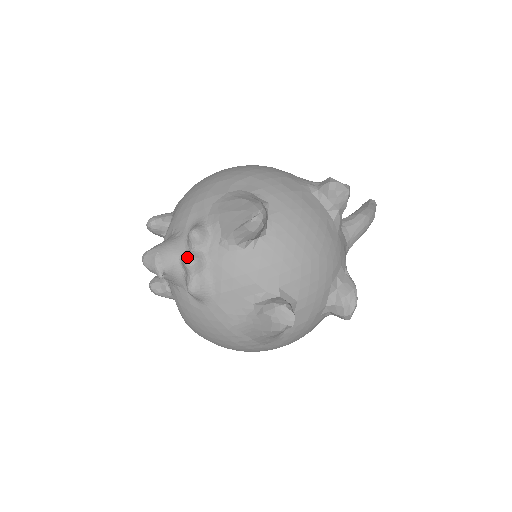
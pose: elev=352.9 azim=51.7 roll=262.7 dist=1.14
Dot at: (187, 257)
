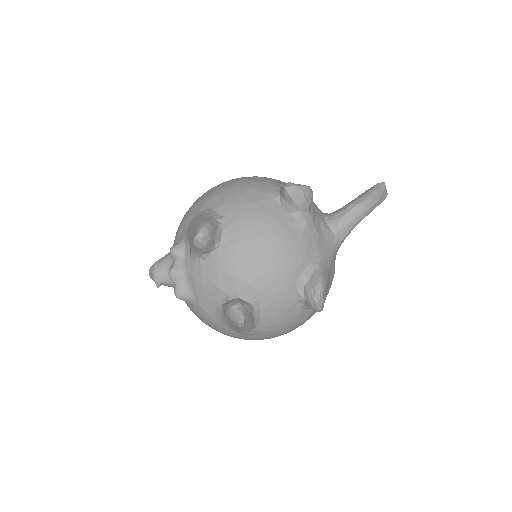
Dot at: (169, 270)
